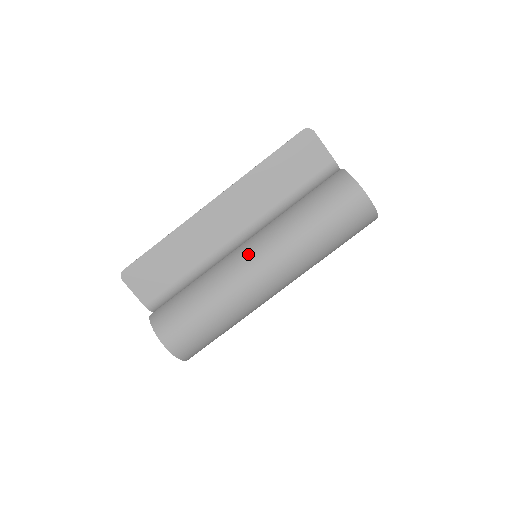
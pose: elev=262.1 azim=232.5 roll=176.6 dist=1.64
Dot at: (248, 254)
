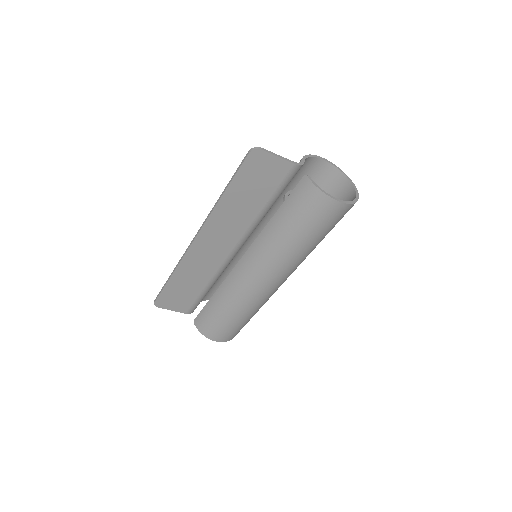
Dot at: (248, 272)
